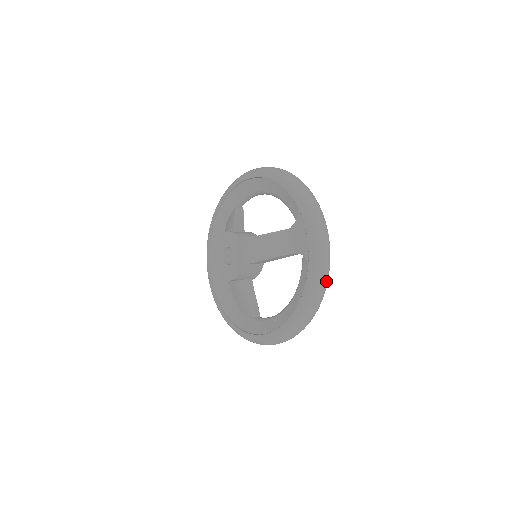
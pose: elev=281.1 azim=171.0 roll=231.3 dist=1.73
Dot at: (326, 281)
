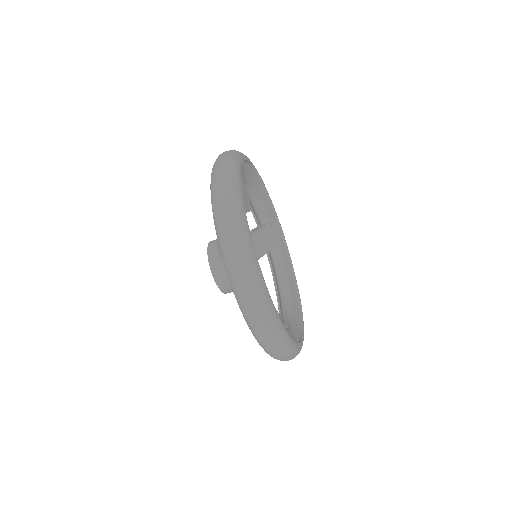
Dot at: (231, 225)
